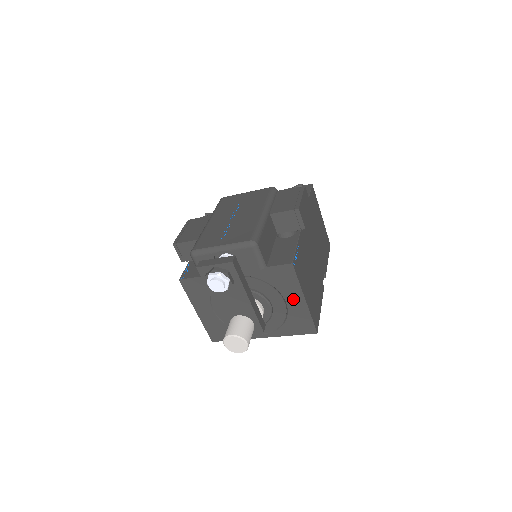
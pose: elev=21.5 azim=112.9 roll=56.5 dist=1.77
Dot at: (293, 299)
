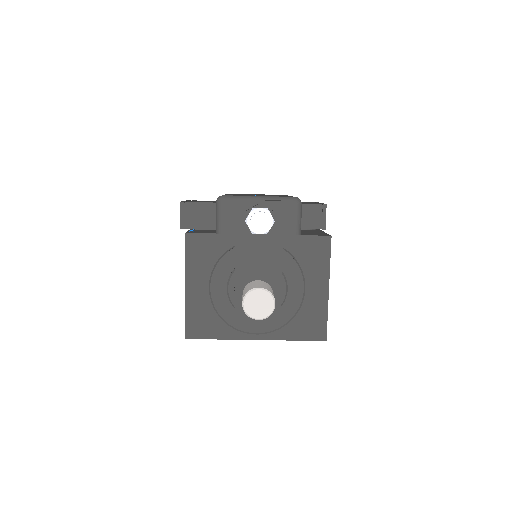
Dot at: (315, 285)
